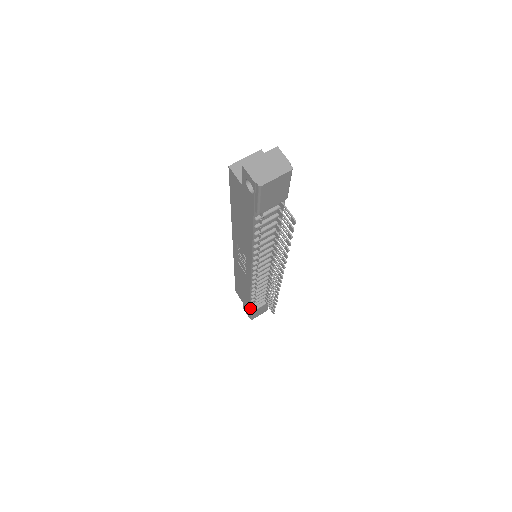
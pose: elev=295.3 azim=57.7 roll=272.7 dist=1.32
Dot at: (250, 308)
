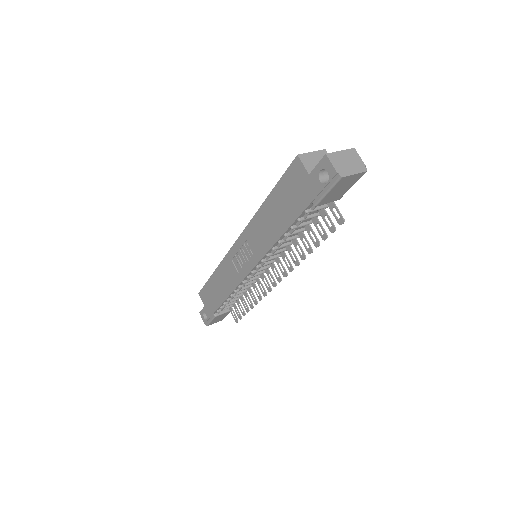
Dot at: (215, 312)
